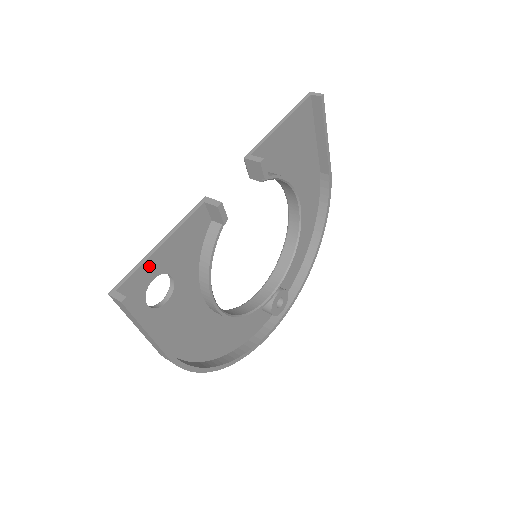
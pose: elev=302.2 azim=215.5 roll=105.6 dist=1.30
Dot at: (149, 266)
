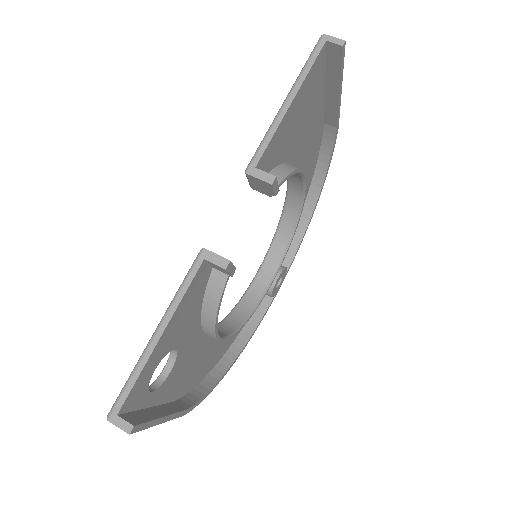
Dot at: (149, 364)
